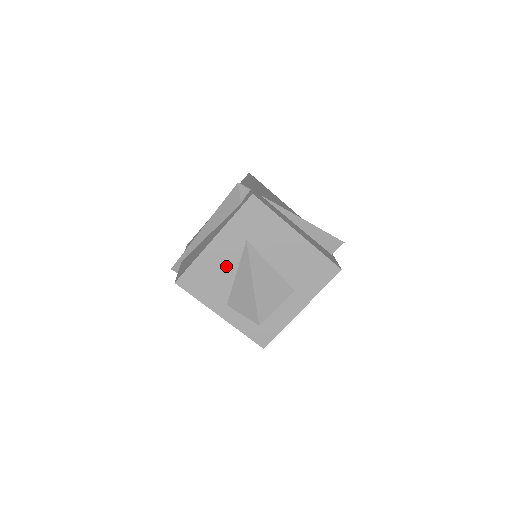
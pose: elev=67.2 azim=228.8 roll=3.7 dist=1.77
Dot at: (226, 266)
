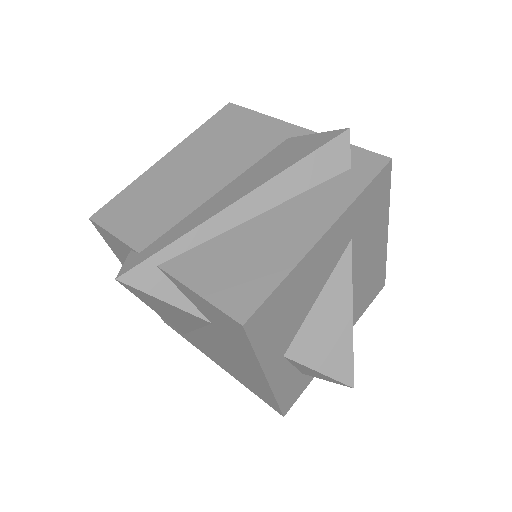
Dot at: (314, 284)
